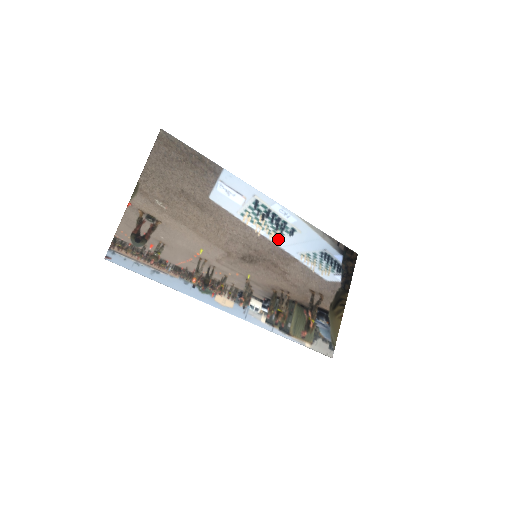
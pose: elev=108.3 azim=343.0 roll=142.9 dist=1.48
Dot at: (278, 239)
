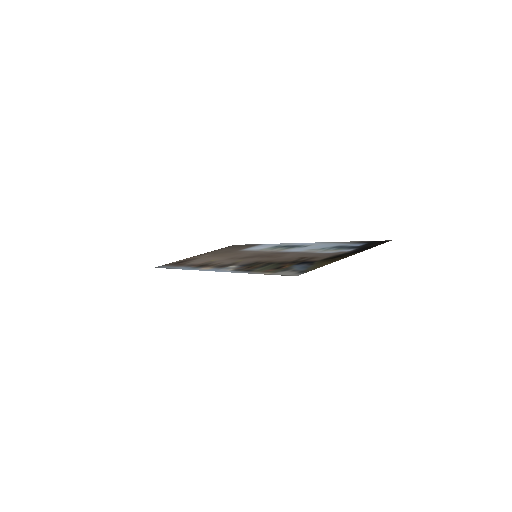
Dot at: (286, 250)
